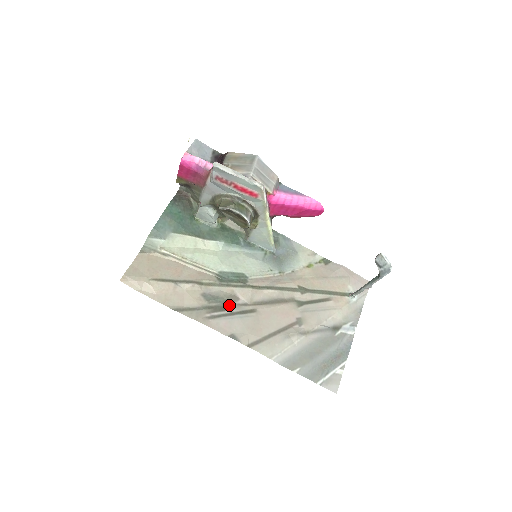
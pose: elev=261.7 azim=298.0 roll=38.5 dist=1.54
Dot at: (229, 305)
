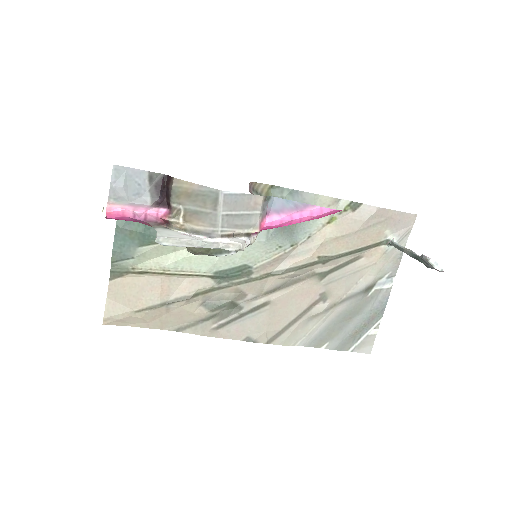
Dot at: (236, 306)
